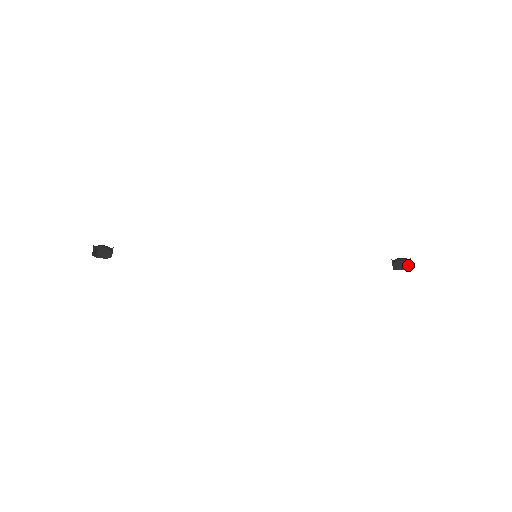
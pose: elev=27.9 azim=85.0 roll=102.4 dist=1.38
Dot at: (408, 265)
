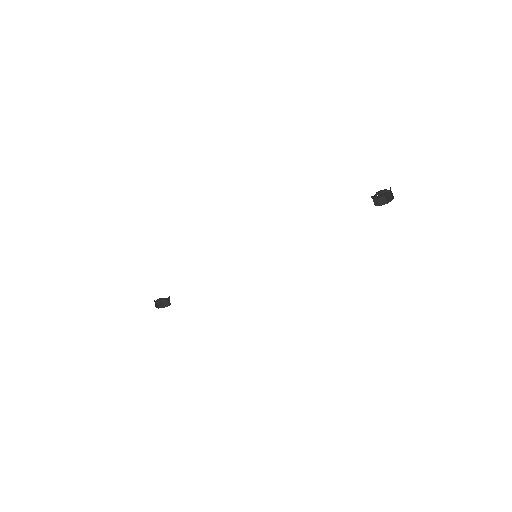
Dot at: (392, 194)
